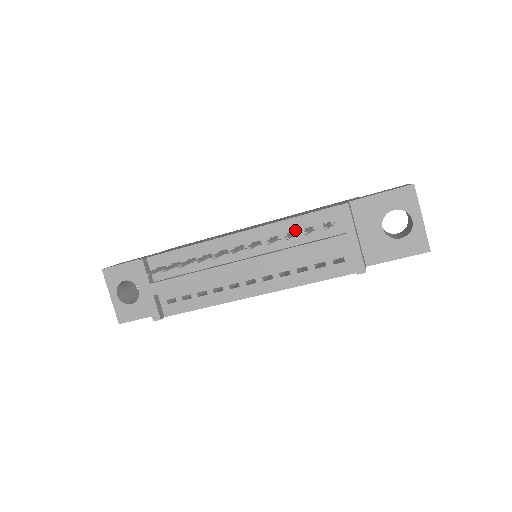
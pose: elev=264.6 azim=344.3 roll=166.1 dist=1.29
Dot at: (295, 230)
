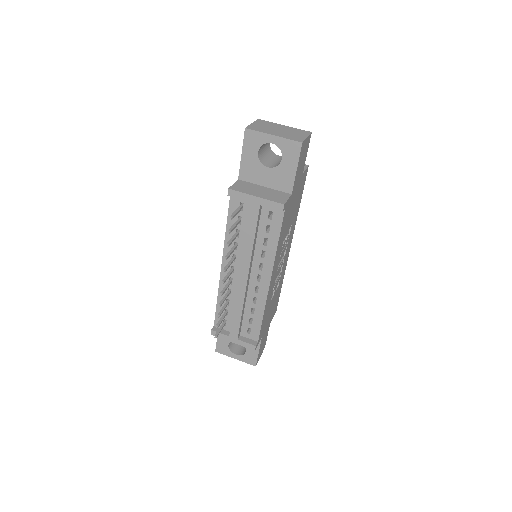
Dot at: (235, 230)
